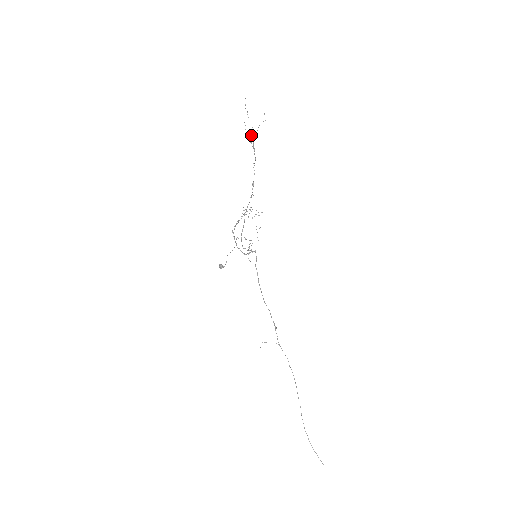
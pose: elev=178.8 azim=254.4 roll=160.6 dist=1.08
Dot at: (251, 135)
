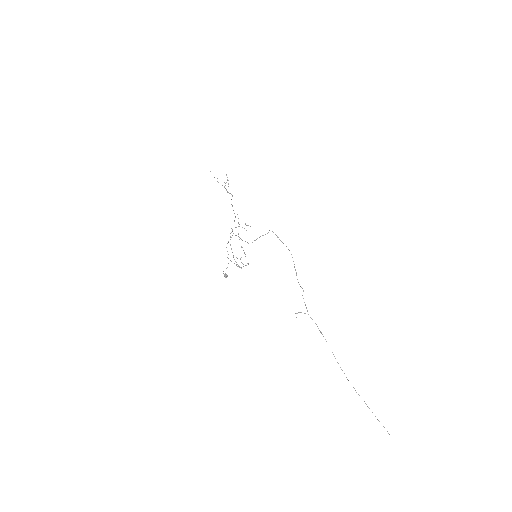
Dot at: occluded
